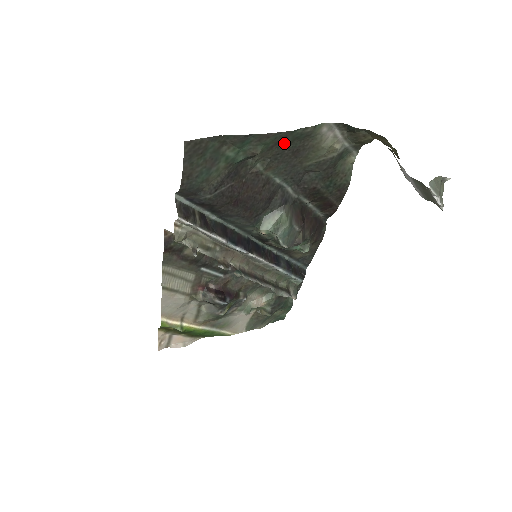
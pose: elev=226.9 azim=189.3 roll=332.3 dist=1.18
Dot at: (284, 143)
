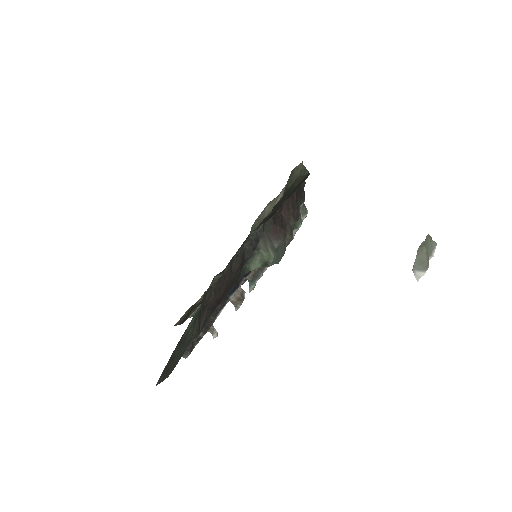
Dot at: occluded
